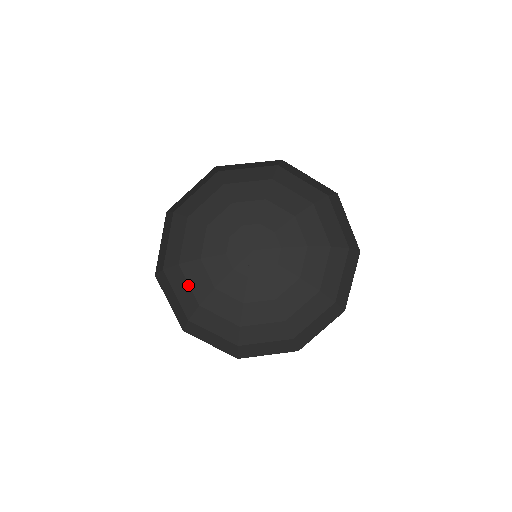
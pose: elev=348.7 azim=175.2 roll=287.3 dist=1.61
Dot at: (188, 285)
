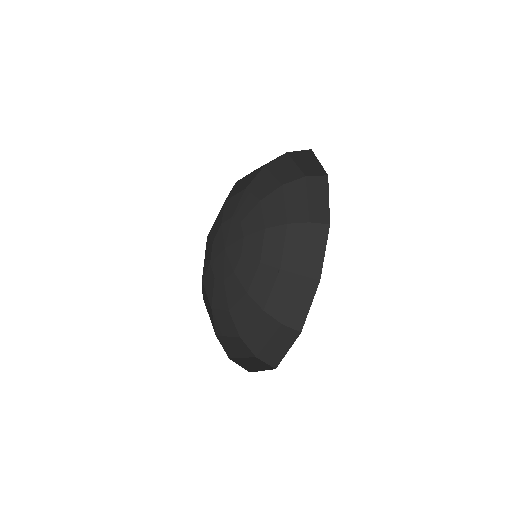
Dot at: occluded
